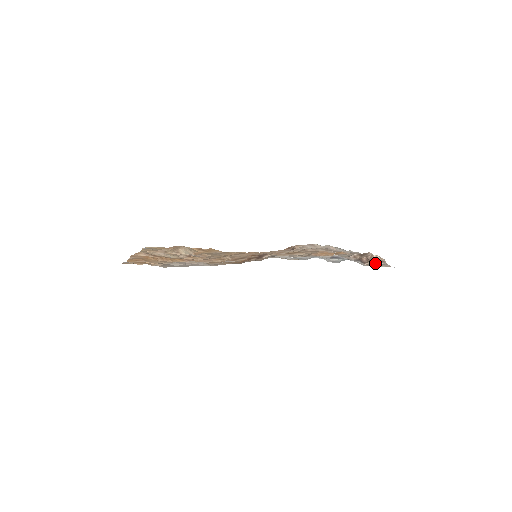
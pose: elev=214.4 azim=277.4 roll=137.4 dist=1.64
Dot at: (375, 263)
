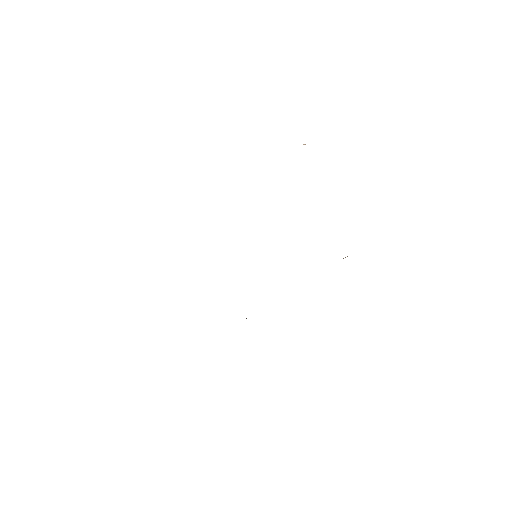
Dot at: occluded
